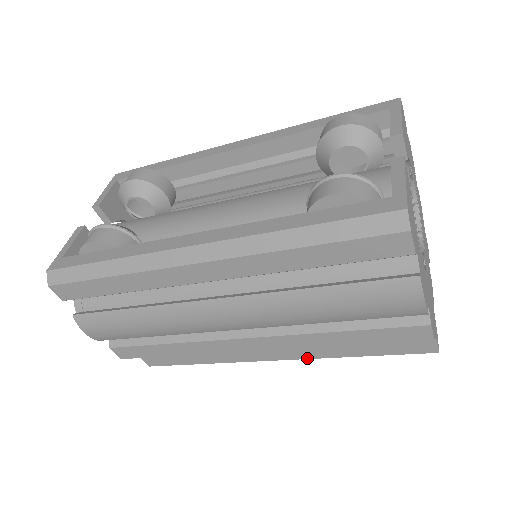
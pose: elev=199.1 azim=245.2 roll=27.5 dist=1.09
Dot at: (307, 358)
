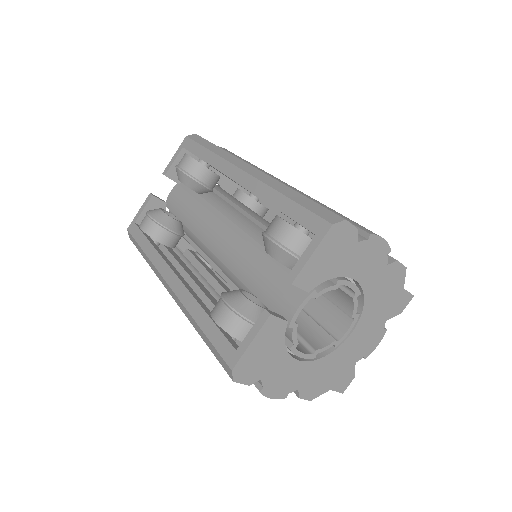
Dot at: occluded
